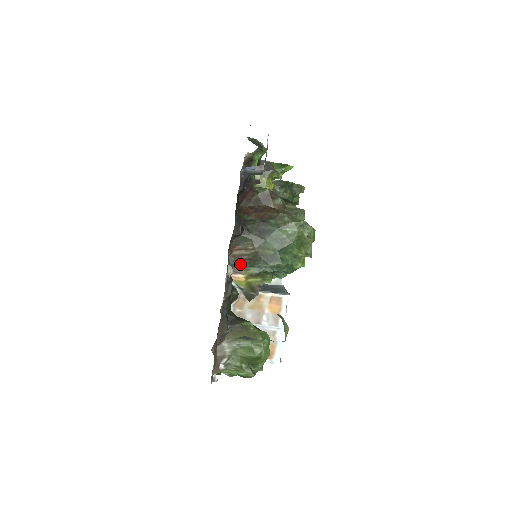
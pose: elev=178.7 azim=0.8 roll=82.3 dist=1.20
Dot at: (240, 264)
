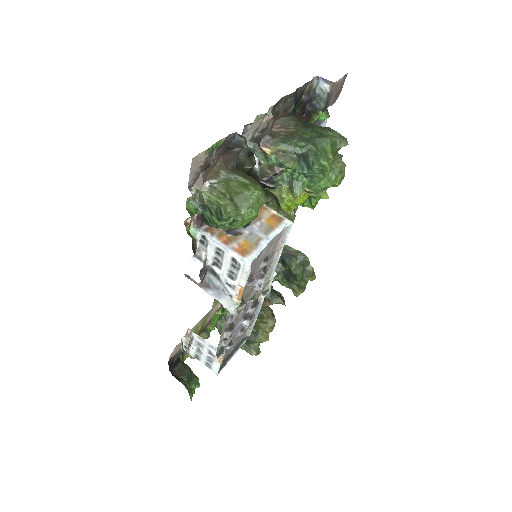
Dot at: (274, 139)
